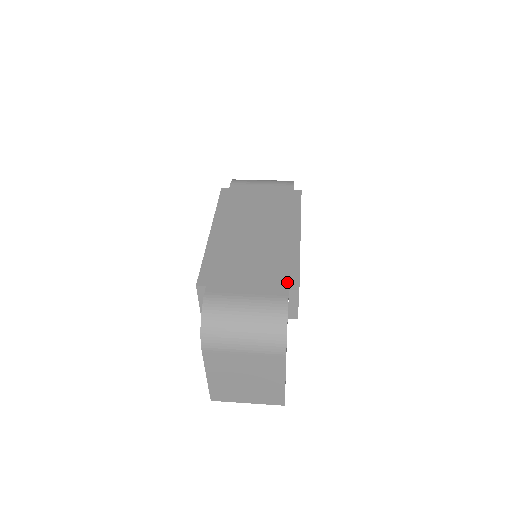
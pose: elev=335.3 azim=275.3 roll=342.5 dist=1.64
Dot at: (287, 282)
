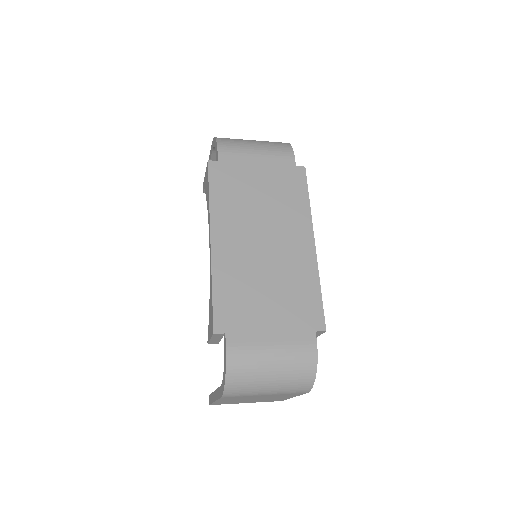
Dot at: (312, 320)
